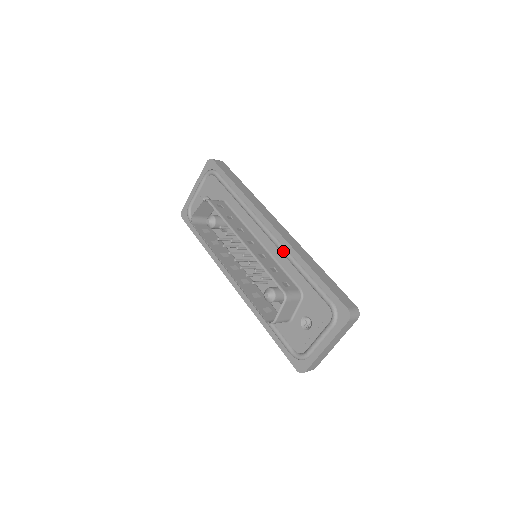
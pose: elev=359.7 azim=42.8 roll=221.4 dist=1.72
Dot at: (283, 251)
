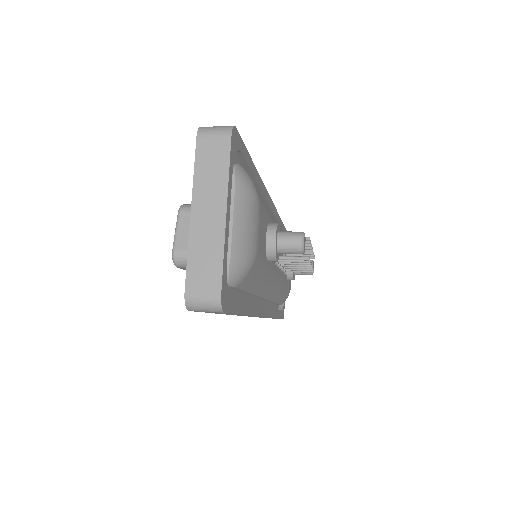
Dot at: occluded
